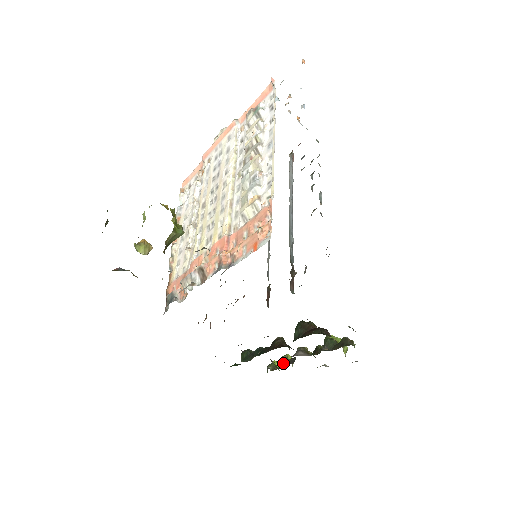
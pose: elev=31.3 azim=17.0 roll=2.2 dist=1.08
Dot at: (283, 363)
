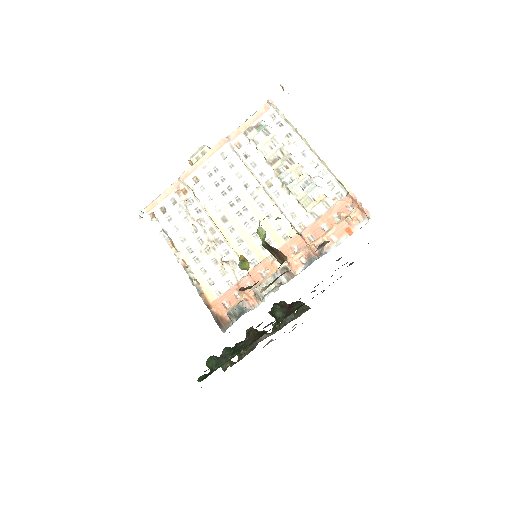
Dot at: (243, 354)
